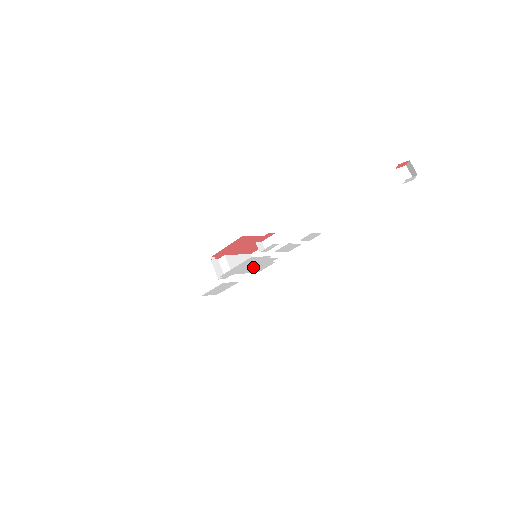
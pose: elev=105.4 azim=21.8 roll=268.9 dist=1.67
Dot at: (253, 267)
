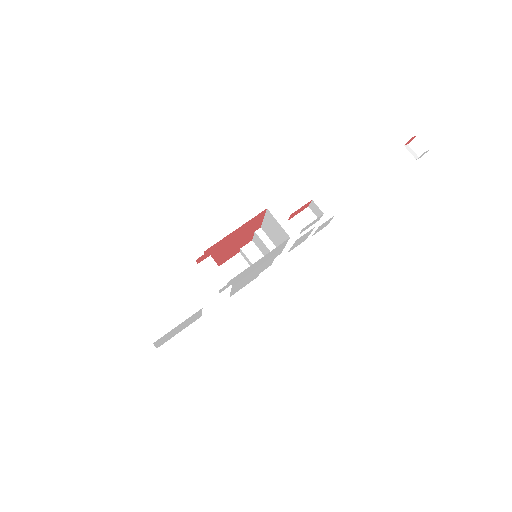
Dot at: (249, 276)
